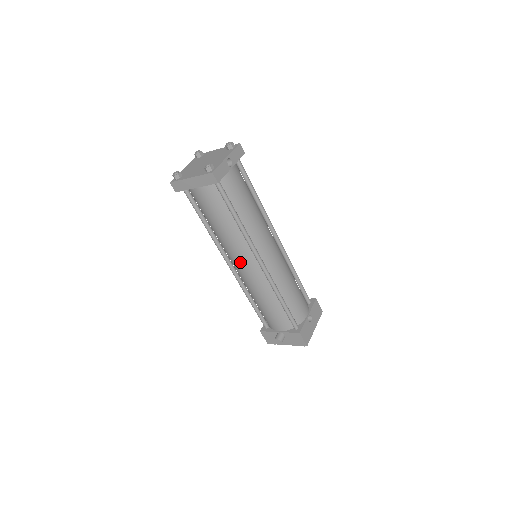
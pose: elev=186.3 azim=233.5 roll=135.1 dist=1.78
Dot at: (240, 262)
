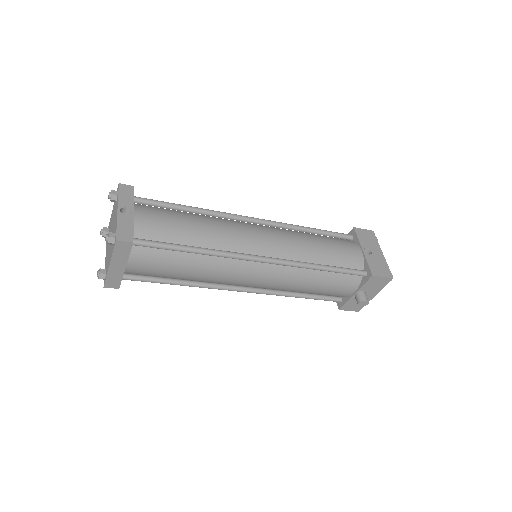
Dot at: (245, 279)
